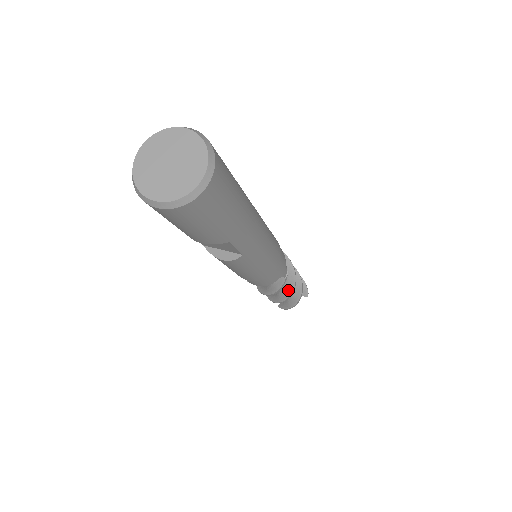
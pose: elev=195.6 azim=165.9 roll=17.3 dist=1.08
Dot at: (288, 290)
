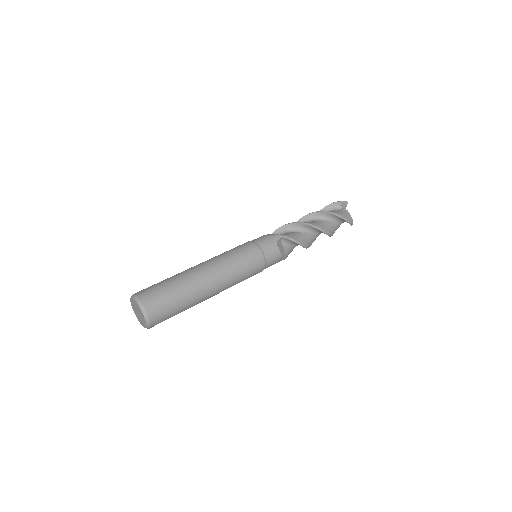
Dot at: occluded
